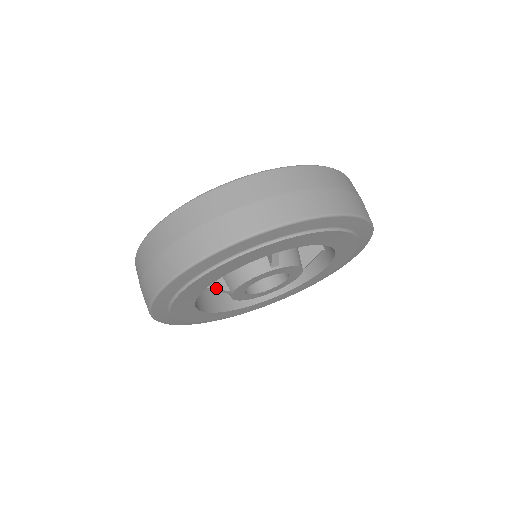
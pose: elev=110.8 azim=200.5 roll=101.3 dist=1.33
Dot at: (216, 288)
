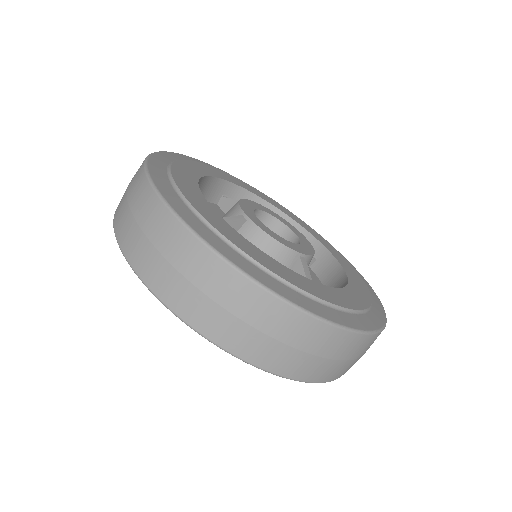
Dot at: occluded
